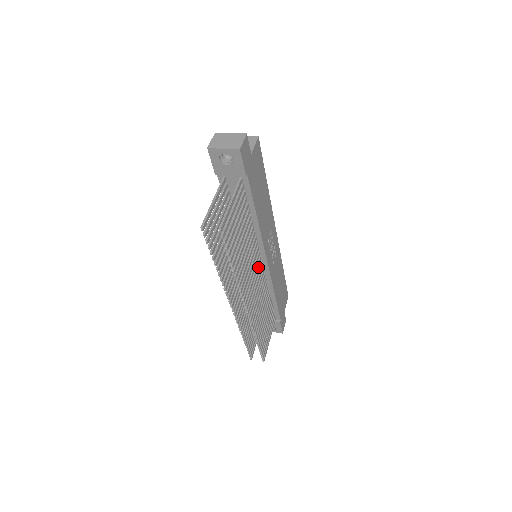
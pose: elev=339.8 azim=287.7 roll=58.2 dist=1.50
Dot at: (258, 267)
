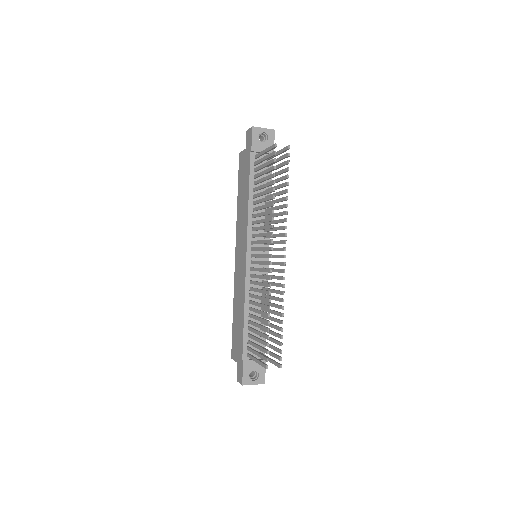
Dot at: occluded
